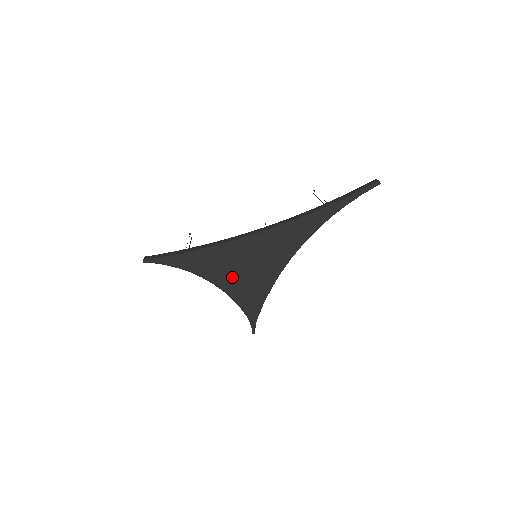
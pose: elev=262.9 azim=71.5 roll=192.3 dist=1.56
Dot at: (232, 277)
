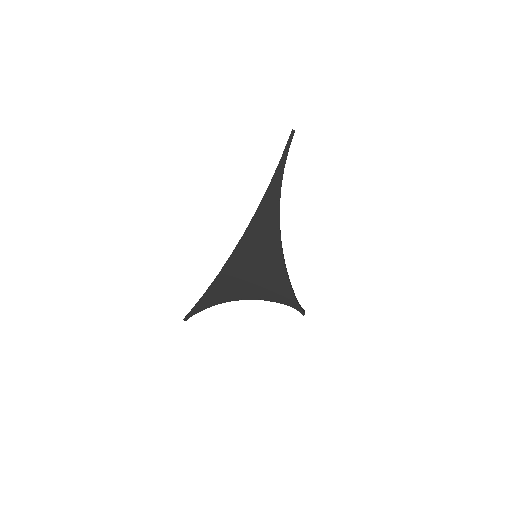
Dot at: (251, 284)
